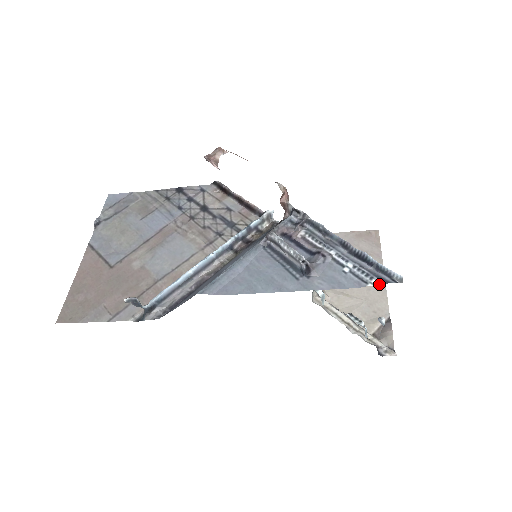
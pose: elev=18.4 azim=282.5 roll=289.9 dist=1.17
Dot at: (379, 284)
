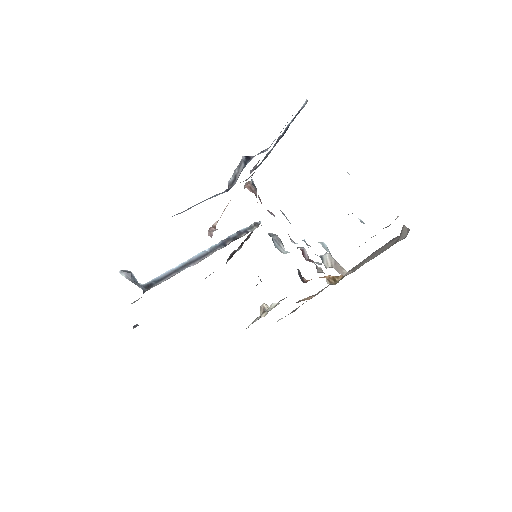
Dot at: occluded
